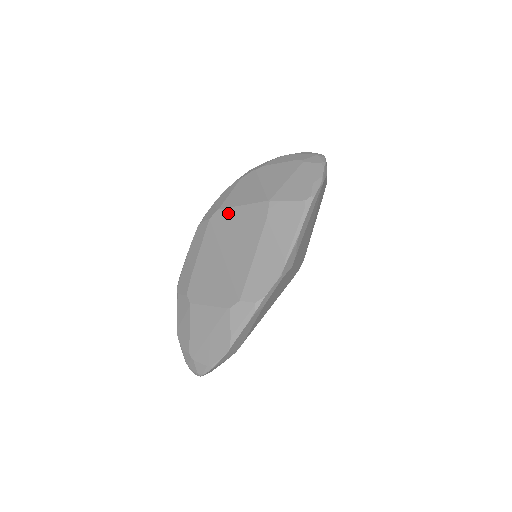
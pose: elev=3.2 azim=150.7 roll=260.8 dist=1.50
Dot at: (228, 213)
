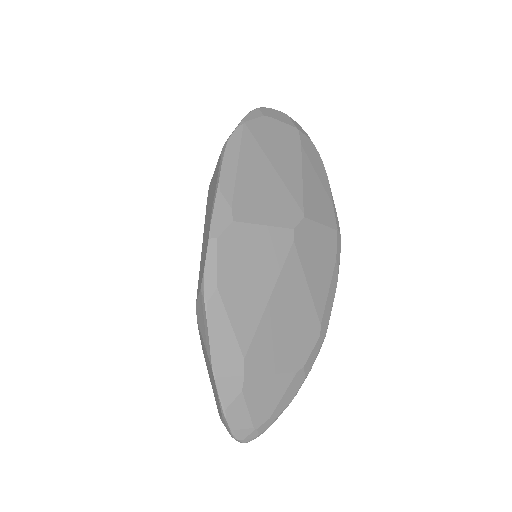
Dot at: occluded
